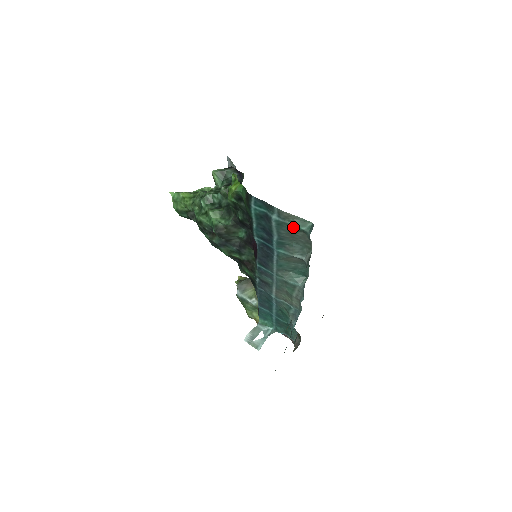
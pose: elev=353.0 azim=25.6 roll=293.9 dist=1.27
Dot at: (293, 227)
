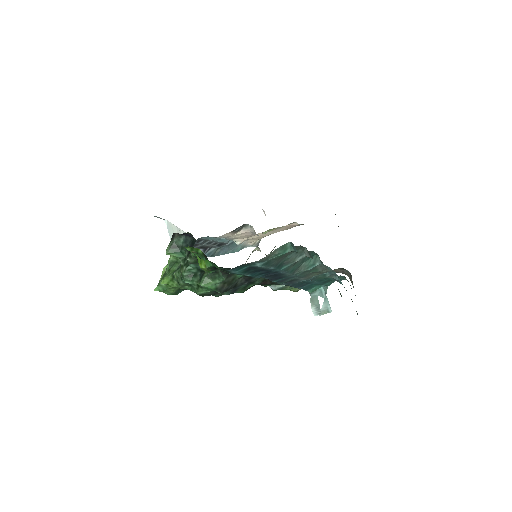
Dot at: (279, 257)
